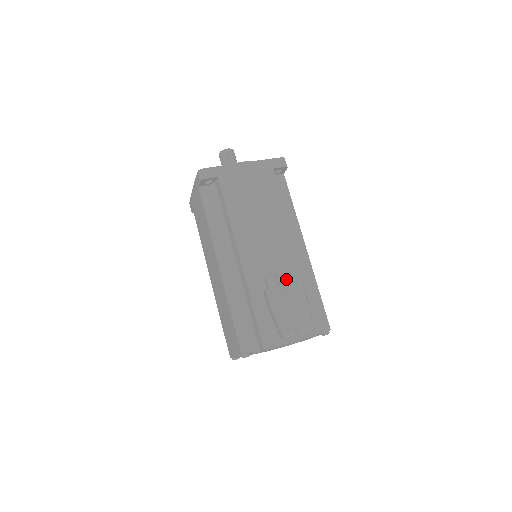
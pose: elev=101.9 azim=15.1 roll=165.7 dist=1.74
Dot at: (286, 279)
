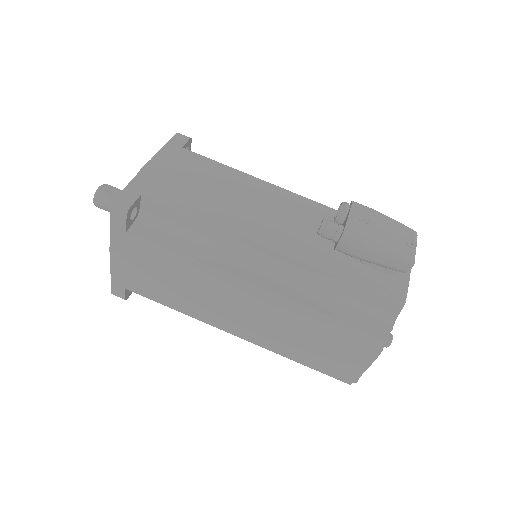
Dot at: (338, 215)
